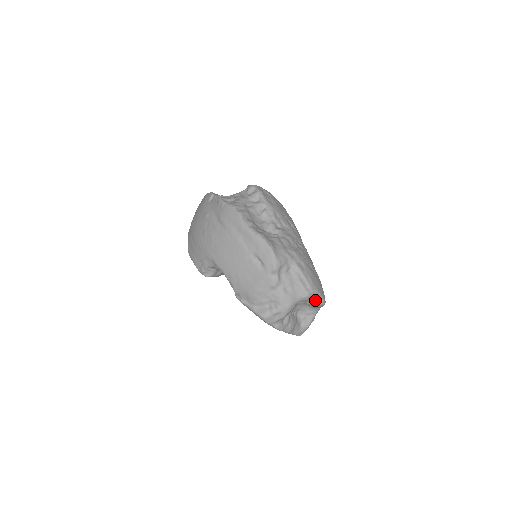
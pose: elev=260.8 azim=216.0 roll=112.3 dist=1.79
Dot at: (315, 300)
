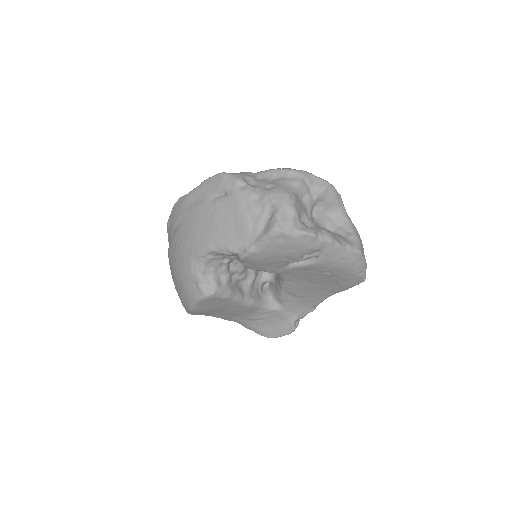
Dot at: (315, 185)
